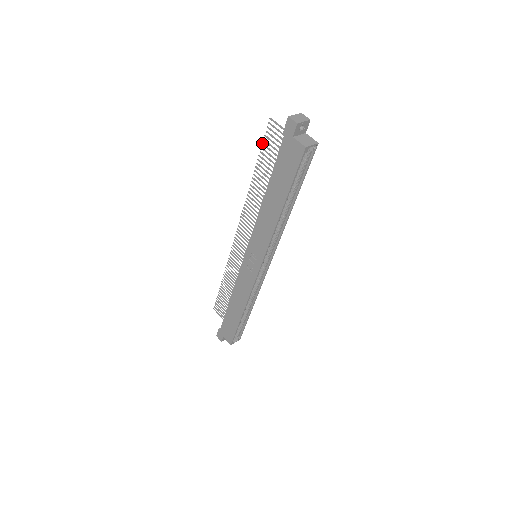
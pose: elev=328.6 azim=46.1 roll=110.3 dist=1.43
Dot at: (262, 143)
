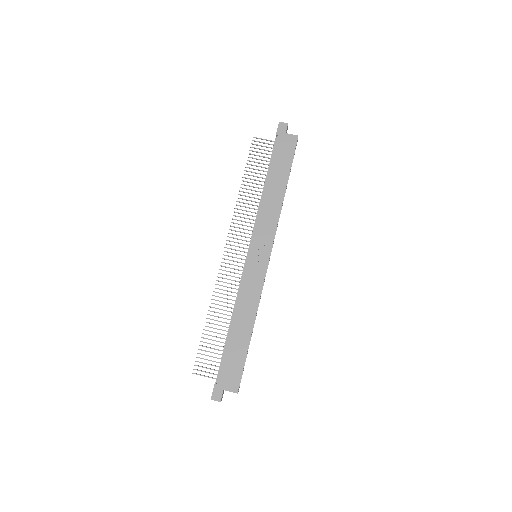
Dot at: occluded
